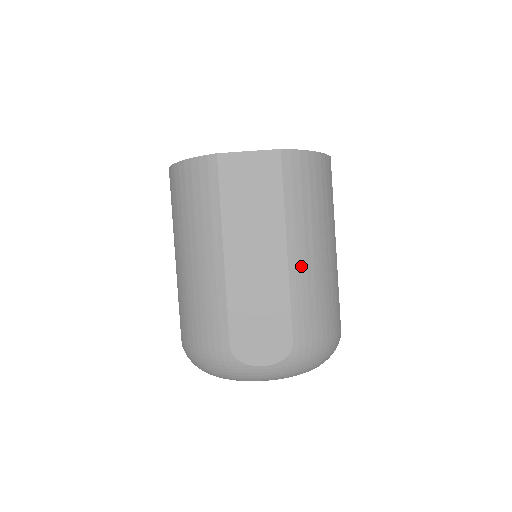
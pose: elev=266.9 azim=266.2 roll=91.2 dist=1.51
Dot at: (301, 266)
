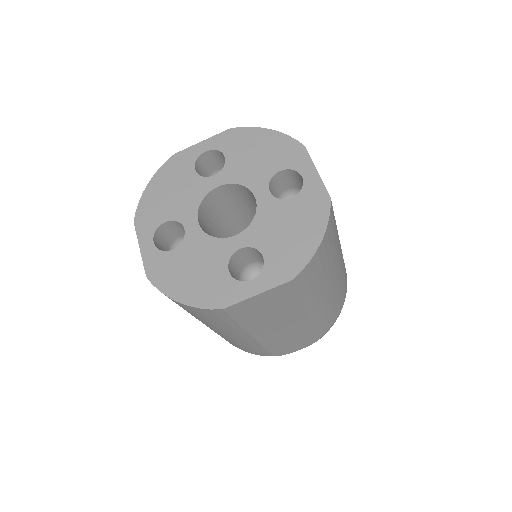
Dot at: (322, 309)
